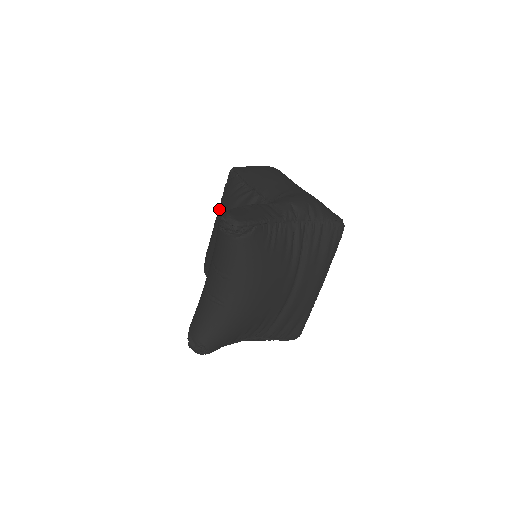
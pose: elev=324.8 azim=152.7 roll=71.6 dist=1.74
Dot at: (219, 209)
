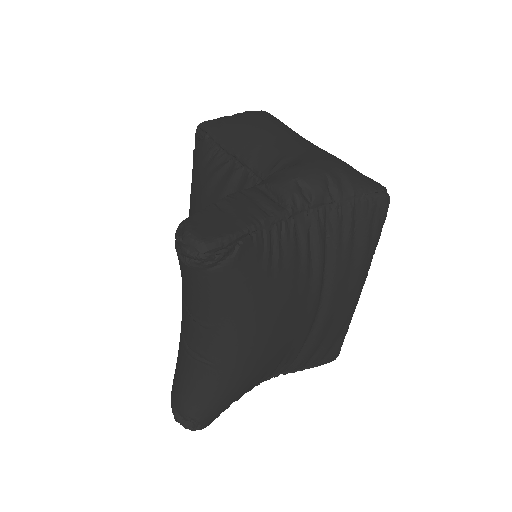
Dot at: occluded
